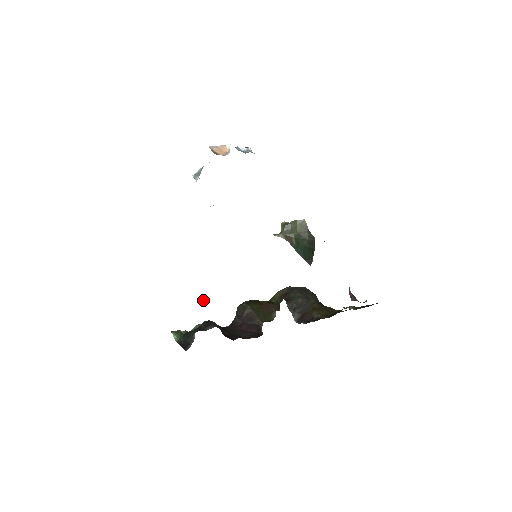
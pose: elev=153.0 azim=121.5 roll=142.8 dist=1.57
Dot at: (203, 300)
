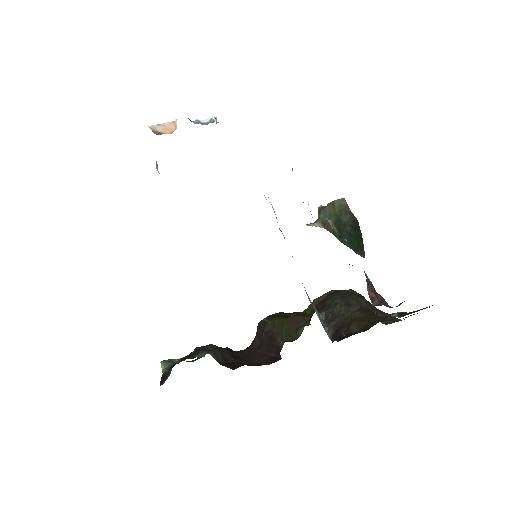
Dot at: occluded
